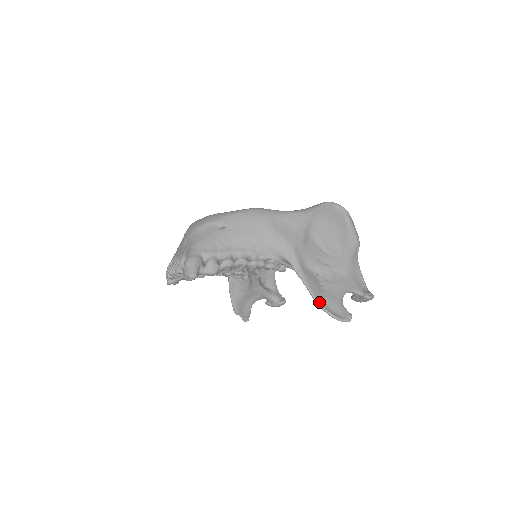
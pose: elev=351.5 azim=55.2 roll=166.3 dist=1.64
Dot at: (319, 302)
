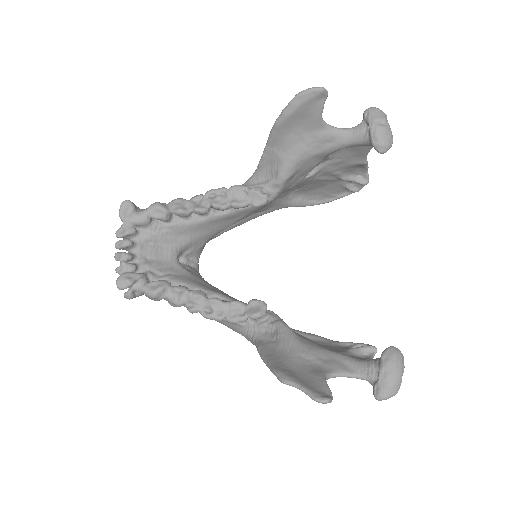
Dot at: (277, 121)
